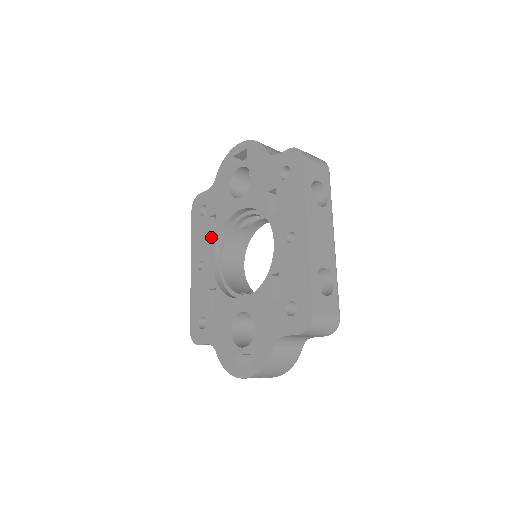
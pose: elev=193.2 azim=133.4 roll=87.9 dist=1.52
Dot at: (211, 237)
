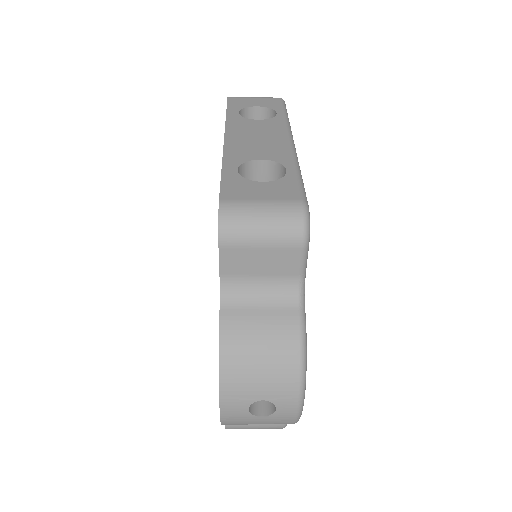
Dot at: occluded
